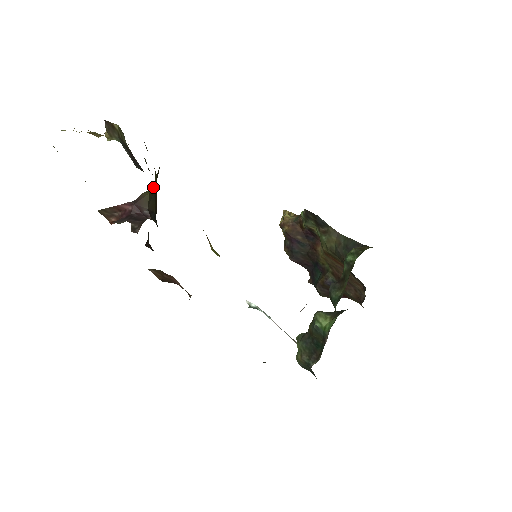
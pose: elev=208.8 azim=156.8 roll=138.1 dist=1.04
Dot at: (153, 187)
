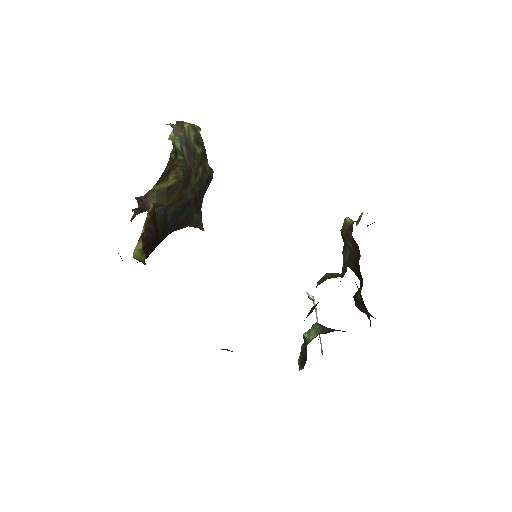
Dot at: (160, 186)
